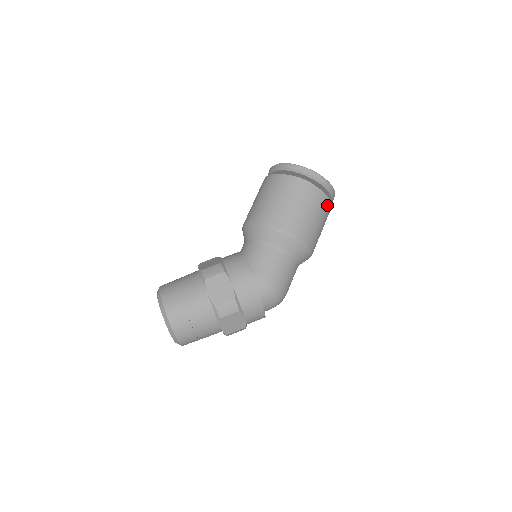
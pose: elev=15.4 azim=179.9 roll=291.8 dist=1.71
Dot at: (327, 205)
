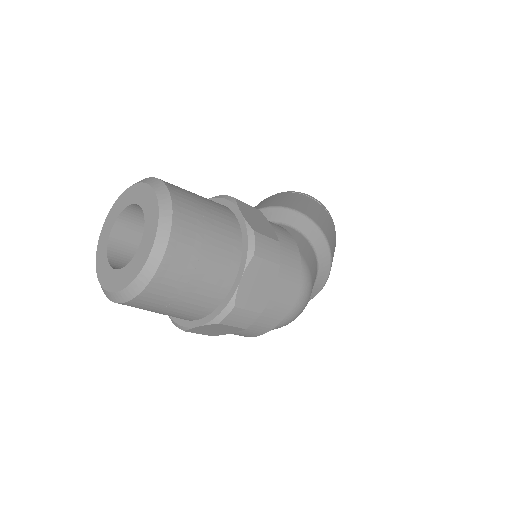
Dot at: occluded
